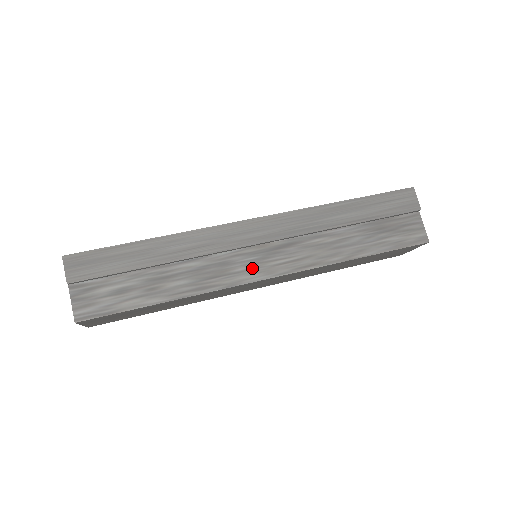
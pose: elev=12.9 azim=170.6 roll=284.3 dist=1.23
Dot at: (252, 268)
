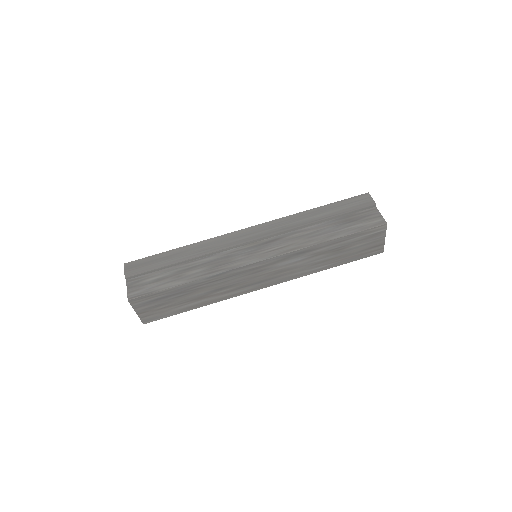
Dot at: (248, 256)
